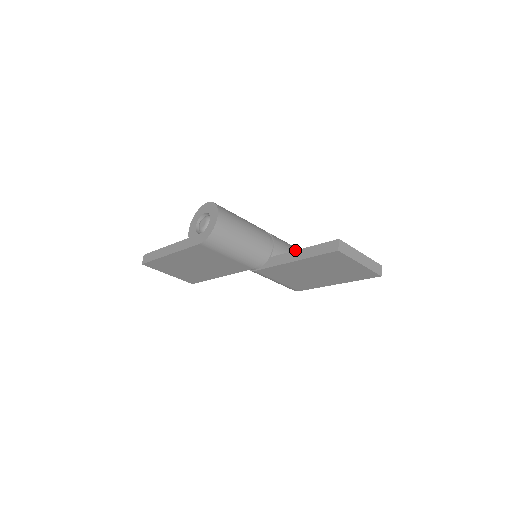
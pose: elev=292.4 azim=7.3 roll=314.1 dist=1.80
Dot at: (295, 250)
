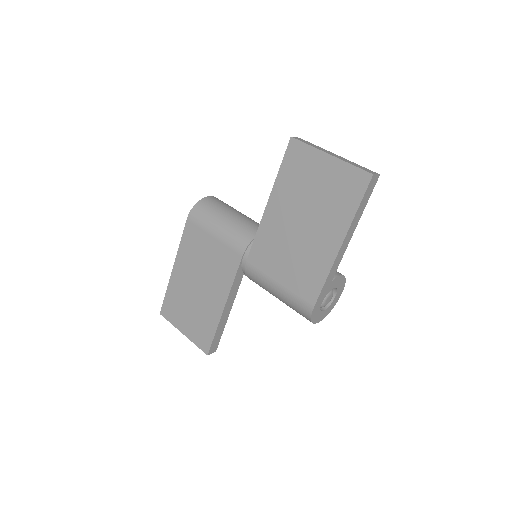
Dot at: occluded
